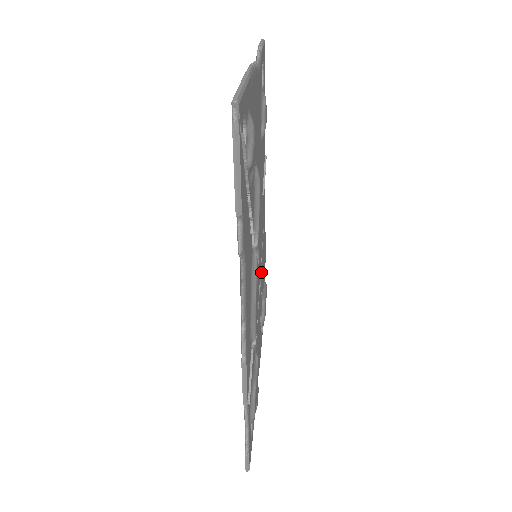
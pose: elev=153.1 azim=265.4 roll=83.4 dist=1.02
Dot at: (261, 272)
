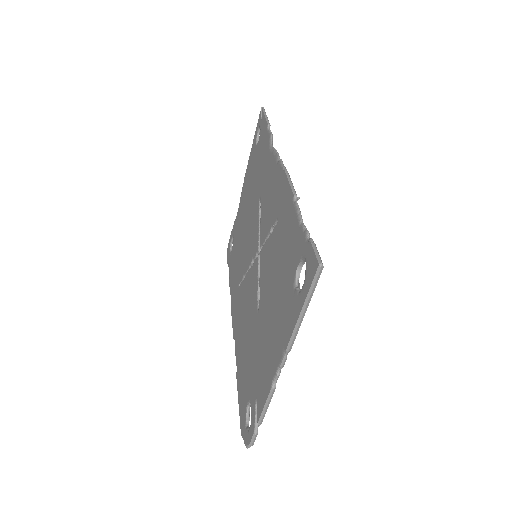
Dot at: occluded
